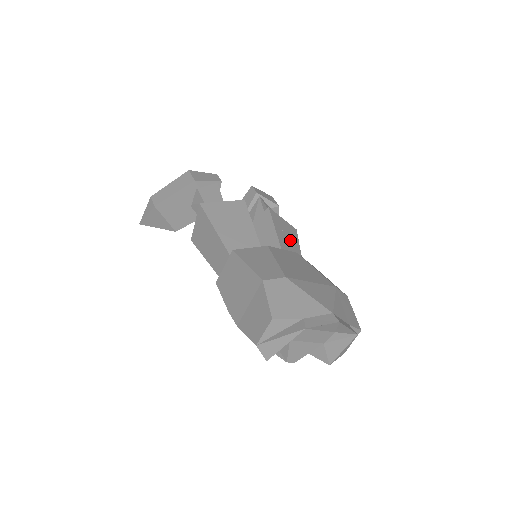
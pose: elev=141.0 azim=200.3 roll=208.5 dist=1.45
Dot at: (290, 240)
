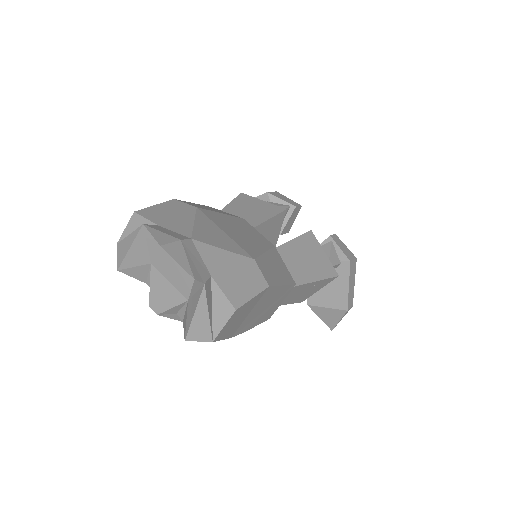
Dot at: (307, 264)
